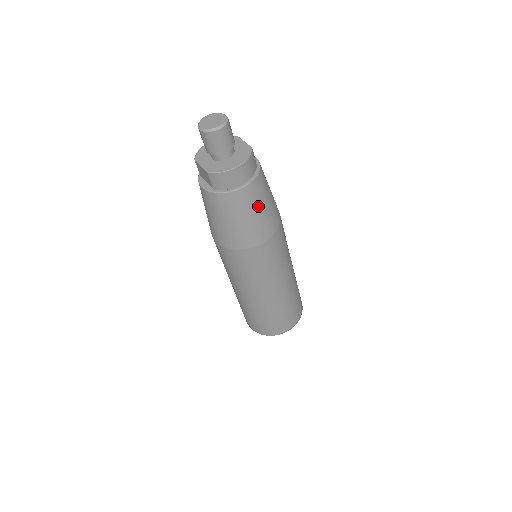
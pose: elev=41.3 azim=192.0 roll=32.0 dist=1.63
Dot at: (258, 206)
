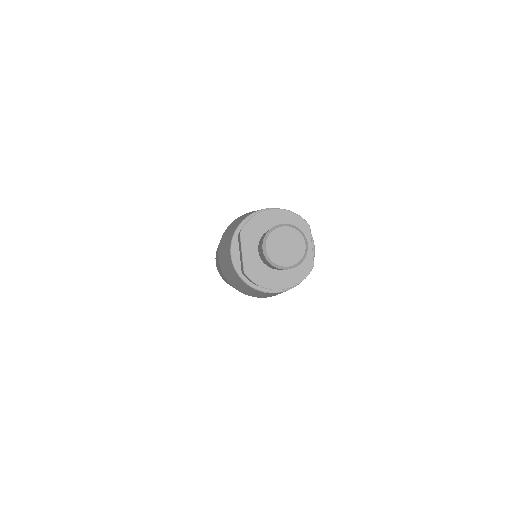
Dot at: occluded
